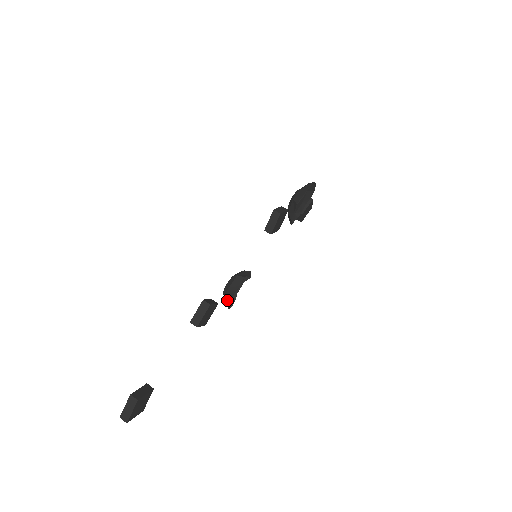
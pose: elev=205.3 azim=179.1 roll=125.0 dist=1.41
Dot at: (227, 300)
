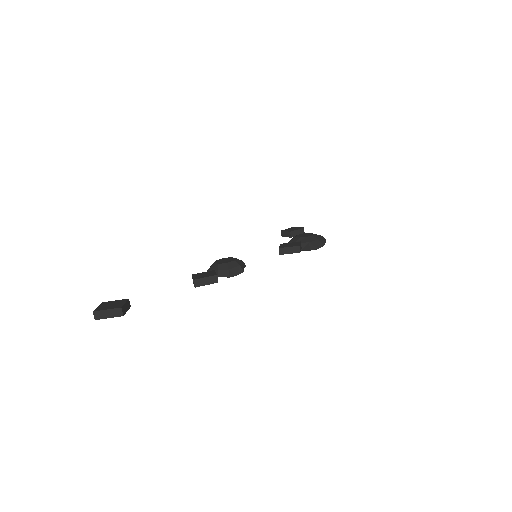
Dot at: (219, 275)
